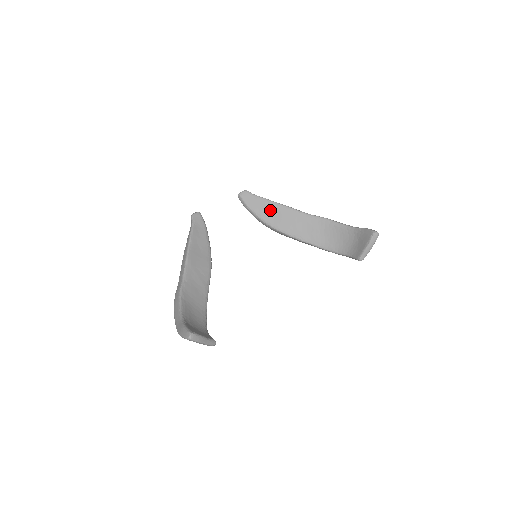
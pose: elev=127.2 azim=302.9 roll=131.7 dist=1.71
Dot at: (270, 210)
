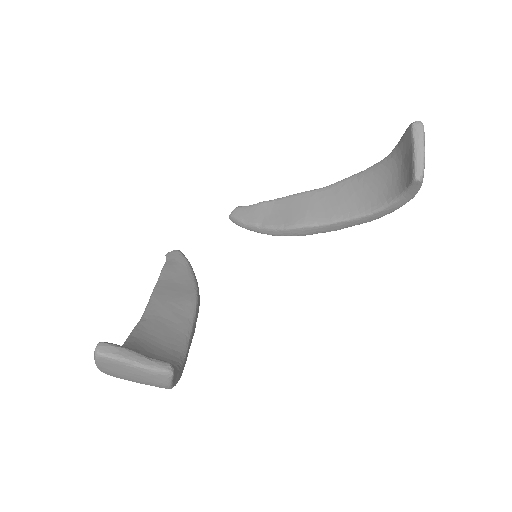
Dot at: (273, 211)
